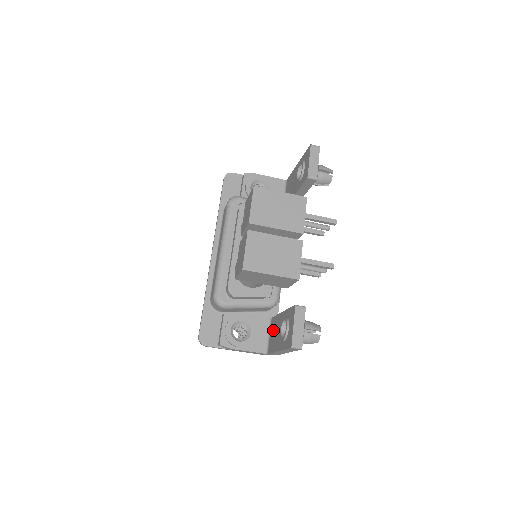
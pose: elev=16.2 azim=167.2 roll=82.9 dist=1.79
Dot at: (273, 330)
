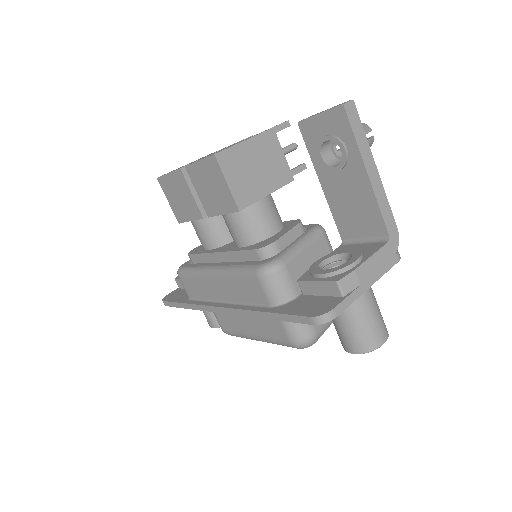
Dot at: (352, 220)
